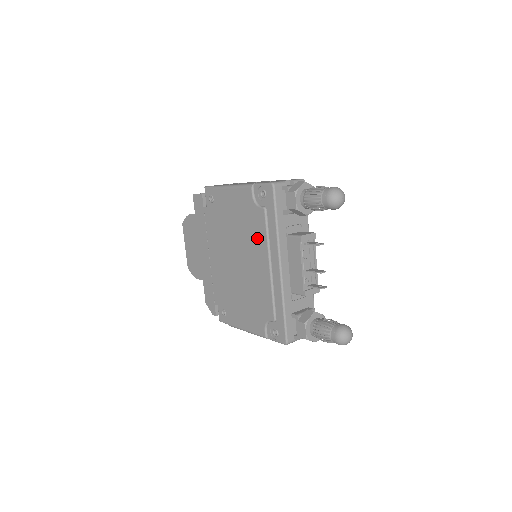
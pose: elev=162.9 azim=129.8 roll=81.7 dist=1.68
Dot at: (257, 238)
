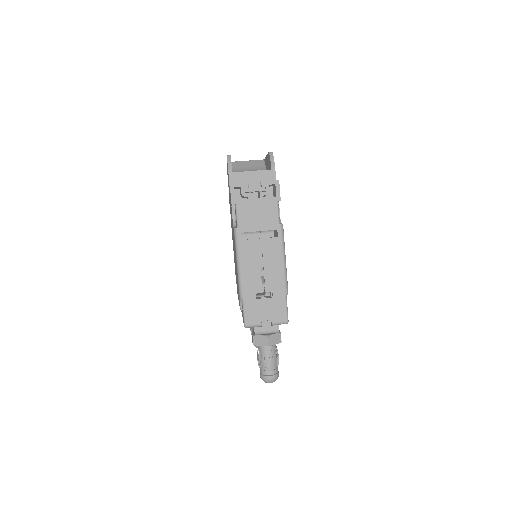
Dot at: occluded
